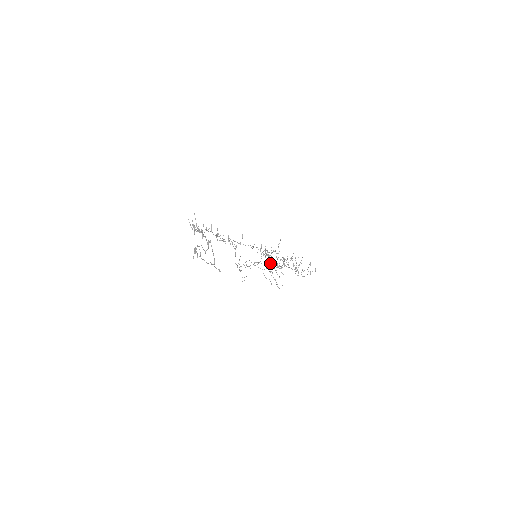
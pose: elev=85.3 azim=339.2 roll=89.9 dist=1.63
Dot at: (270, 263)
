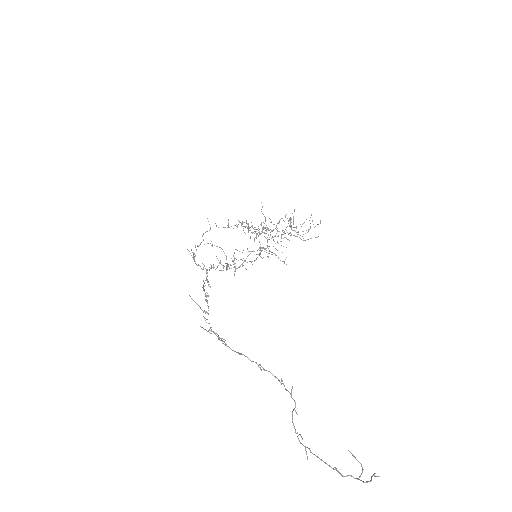
Dot at: occluded
